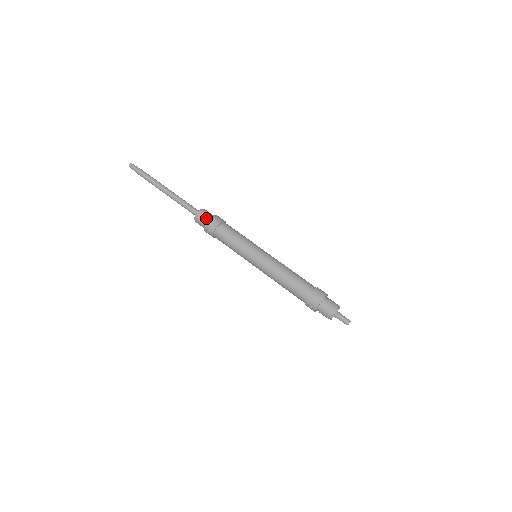
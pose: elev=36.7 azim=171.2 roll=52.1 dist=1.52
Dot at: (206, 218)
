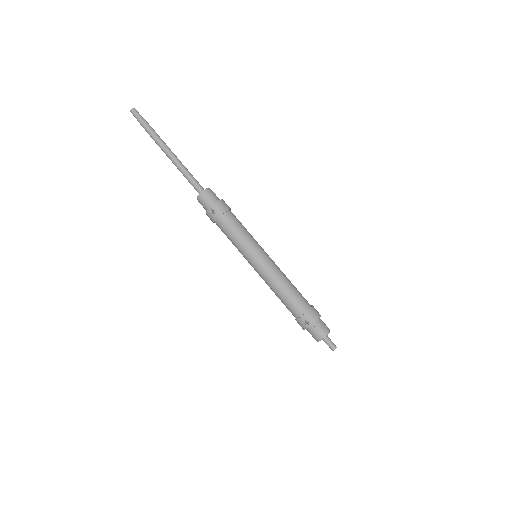
Dot at: (215, 198)
